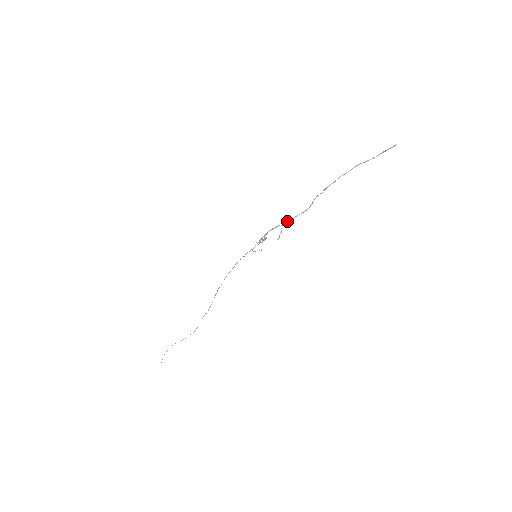
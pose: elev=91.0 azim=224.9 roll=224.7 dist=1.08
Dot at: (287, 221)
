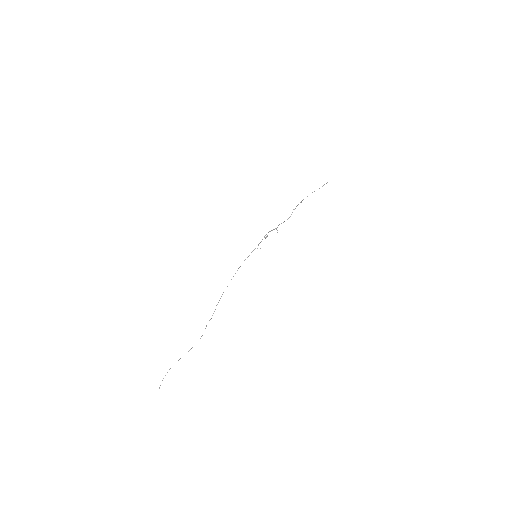
Dot at: (278, 225)
